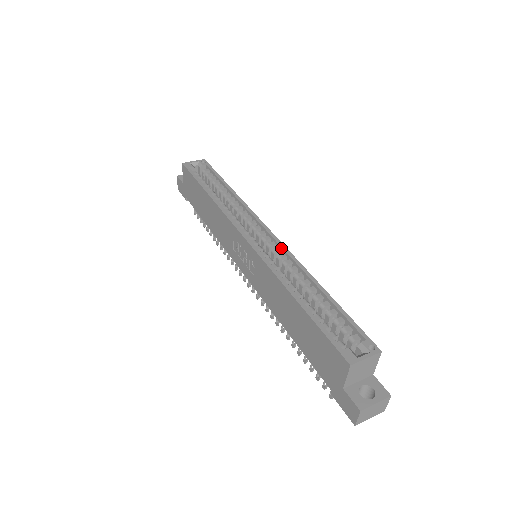
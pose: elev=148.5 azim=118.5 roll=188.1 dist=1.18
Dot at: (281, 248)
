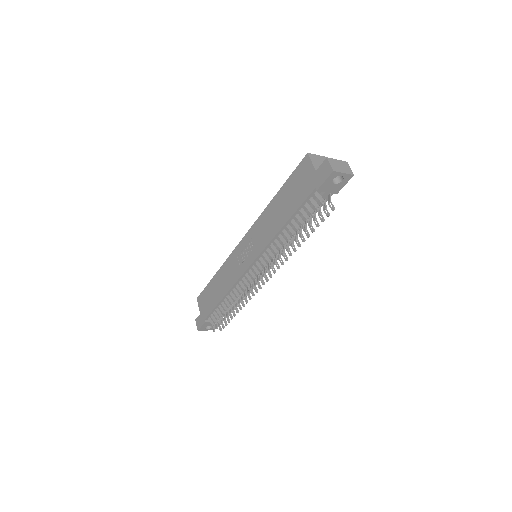
Dot at: occluded
